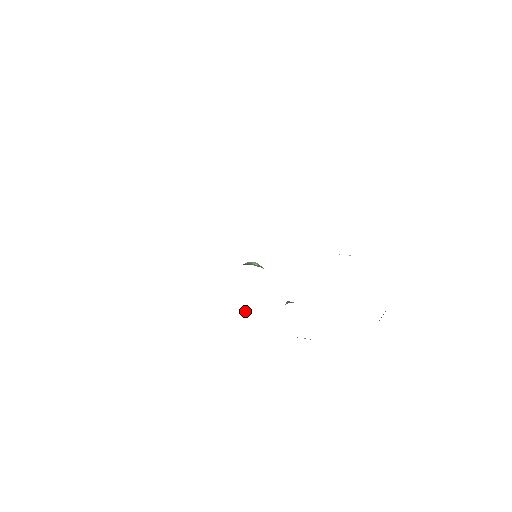
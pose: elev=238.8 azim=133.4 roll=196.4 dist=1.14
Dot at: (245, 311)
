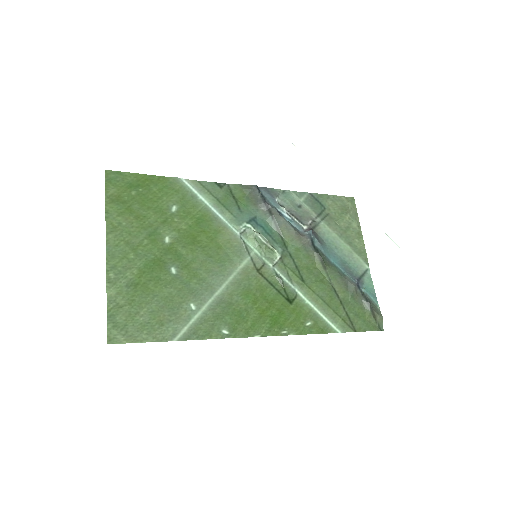
Dot at: (283, 205)
